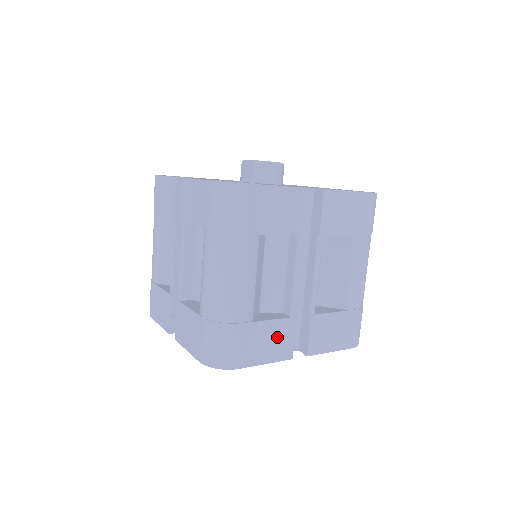
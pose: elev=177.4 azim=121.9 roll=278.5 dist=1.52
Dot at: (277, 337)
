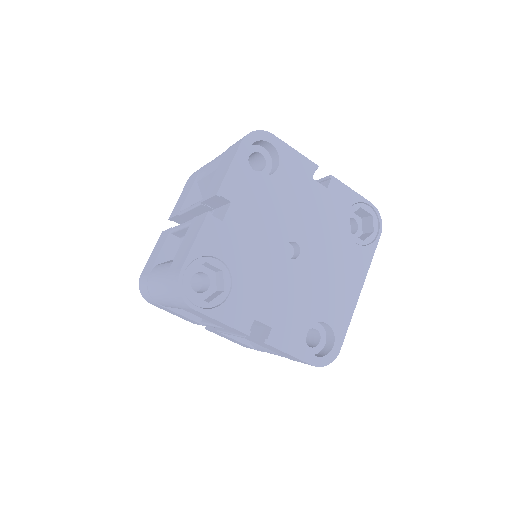
Dot at: occluded
